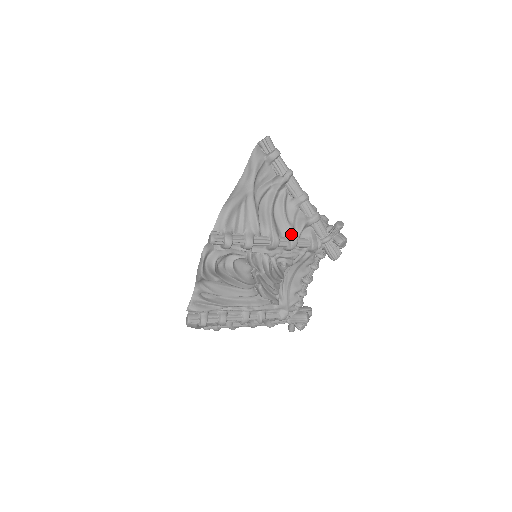
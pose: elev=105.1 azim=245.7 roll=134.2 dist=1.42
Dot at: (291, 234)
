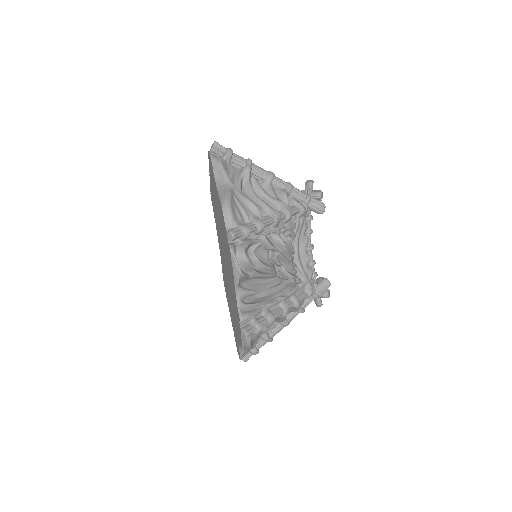
Dot at: (283, 206)
